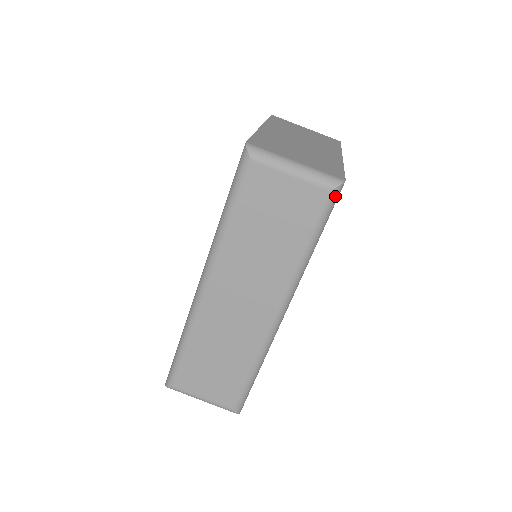
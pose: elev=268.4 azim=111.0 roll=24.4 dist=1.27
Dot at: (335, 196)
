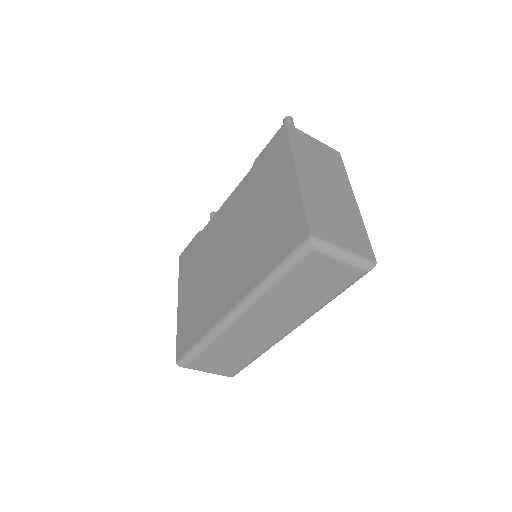
Dot at: (366, 273)
